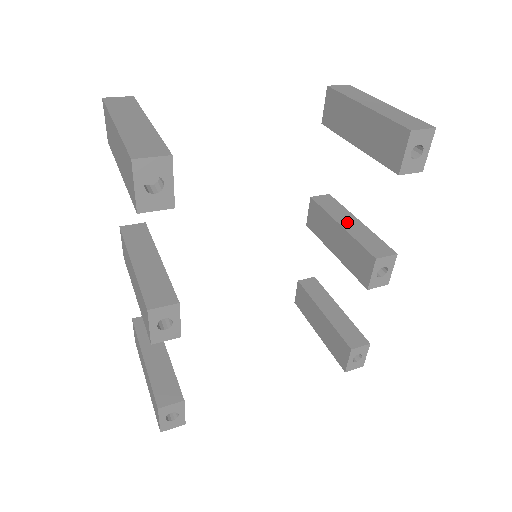
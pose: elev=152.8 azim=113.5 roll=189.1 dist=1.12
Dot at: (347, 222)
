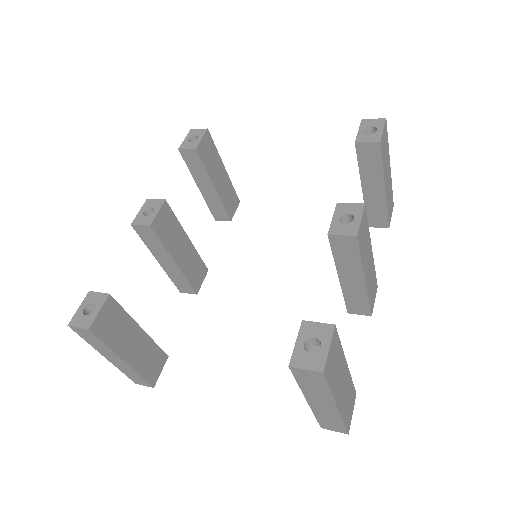
Dot at: occluded
